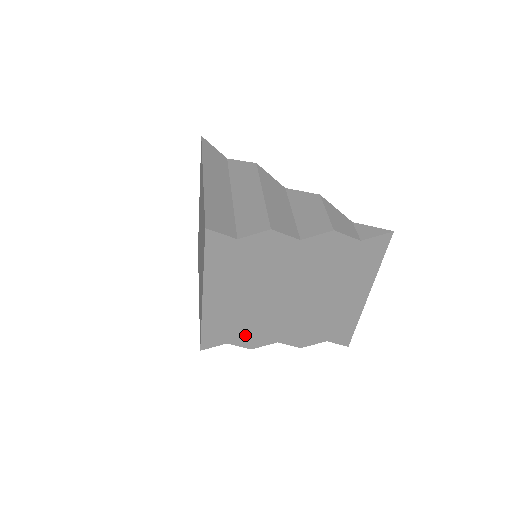
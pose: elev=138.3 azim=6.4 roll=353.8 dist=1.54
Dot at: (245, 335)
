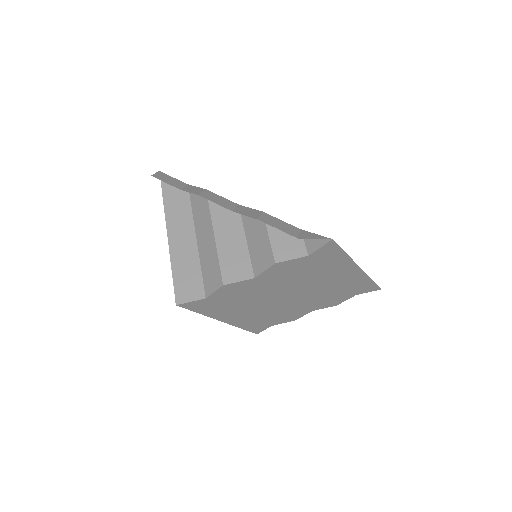
Dot at: (280, 319)
